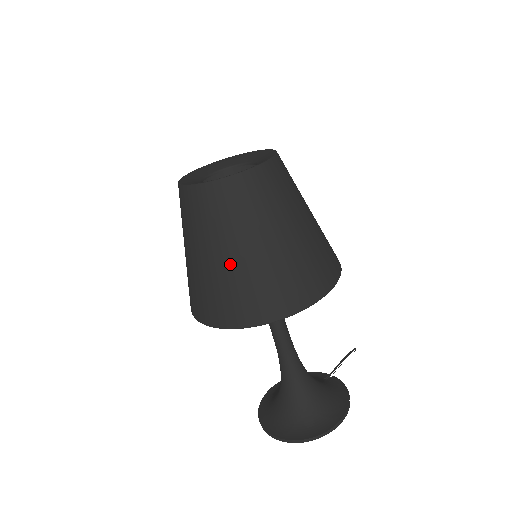
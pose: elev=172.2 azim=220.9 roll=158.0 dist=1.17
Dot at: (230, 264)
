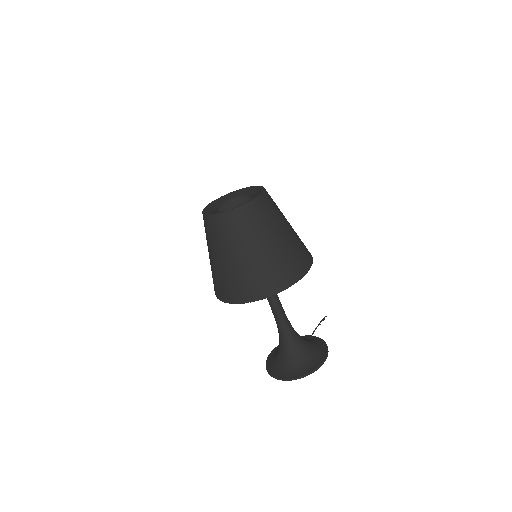
Dot at: (246, 261)
